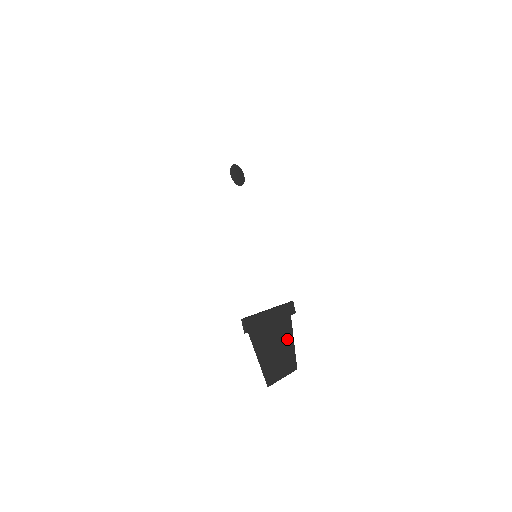
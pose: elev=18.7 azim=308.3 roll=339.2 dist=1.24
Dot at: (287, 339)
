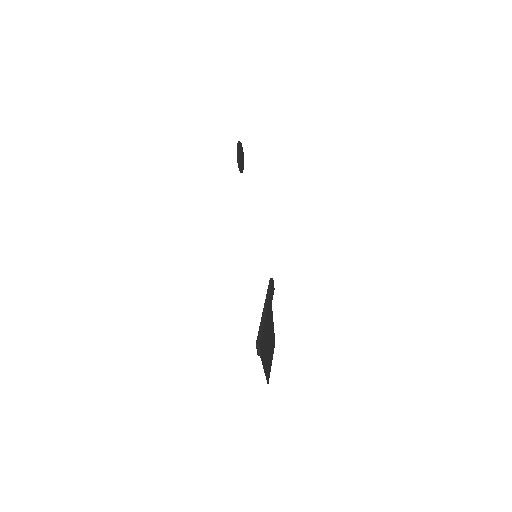
Dot at: (271, 322)
